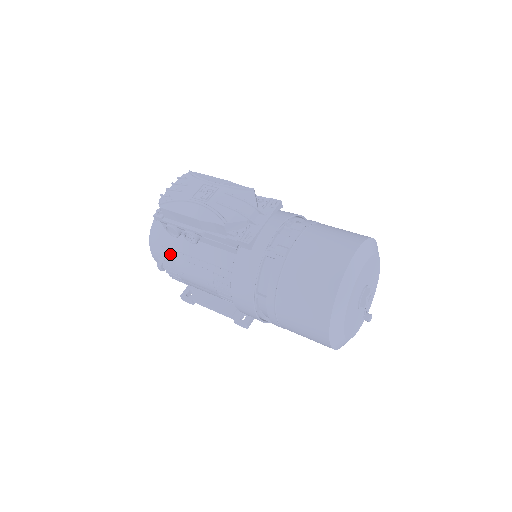
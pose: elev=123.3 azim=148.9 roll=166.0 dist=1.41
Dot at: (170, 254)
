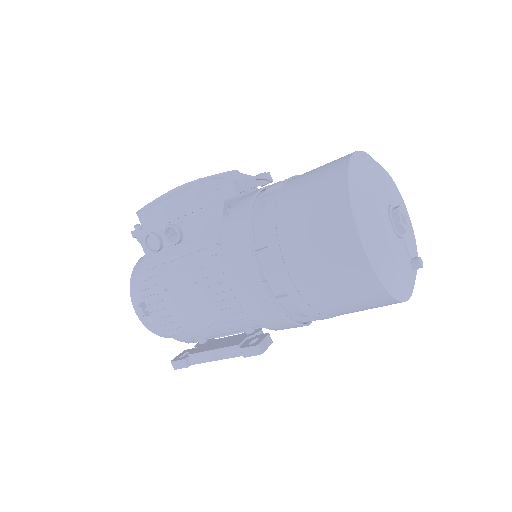
Dot at: (151, 275)
